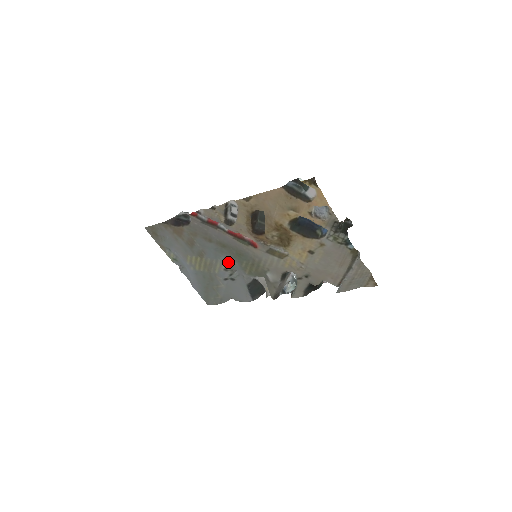
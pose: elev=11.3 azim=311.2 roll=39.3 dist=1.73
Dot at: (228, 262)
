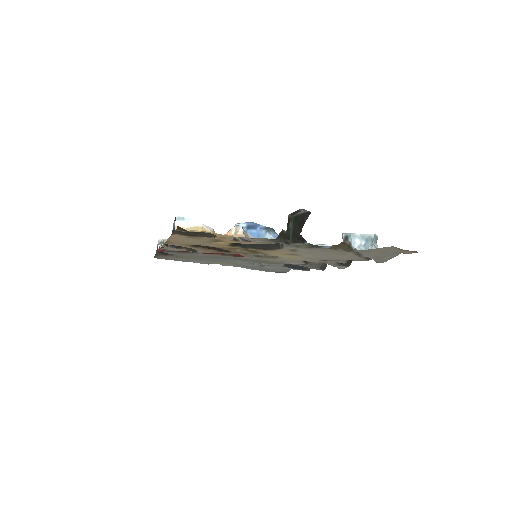
Dot at: occluded
